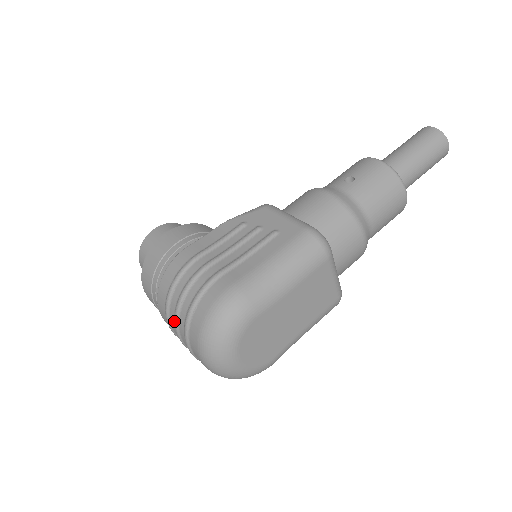
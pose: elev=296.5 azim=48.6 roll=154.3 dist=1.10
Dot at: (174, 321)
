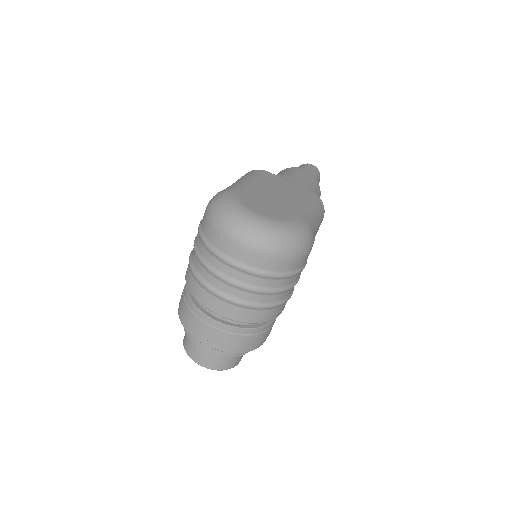
Dot at: (208, 272)
